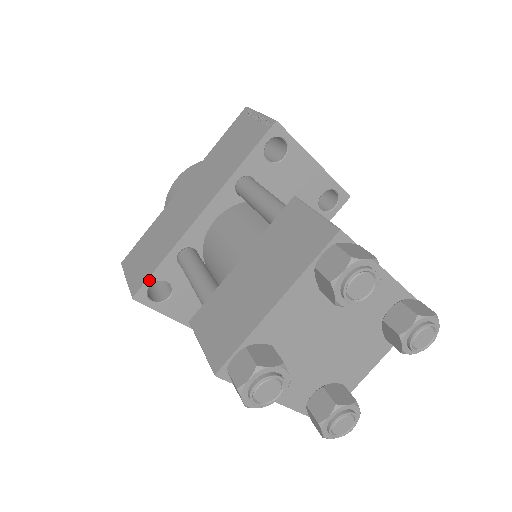
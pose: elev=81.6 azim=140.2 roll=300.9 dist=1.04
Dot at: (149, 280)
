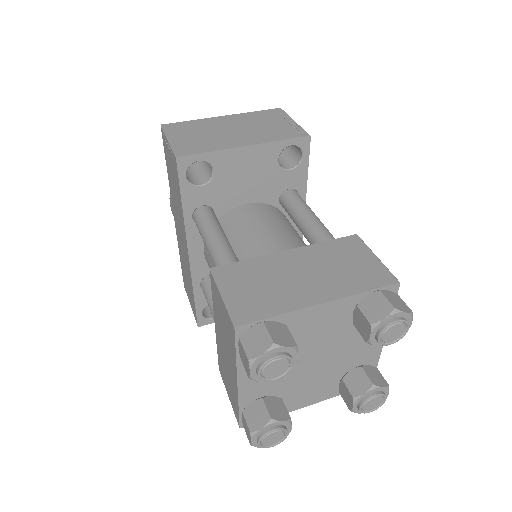
Dot at: (198, 312)
